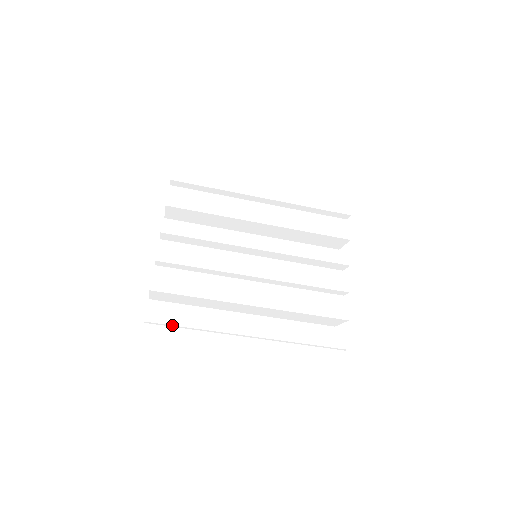
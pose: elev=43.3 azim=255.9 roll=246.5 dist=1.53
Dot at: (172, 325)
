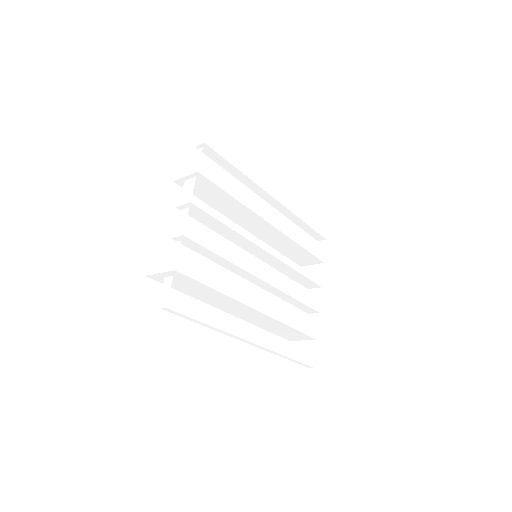
Dot at: occluded
